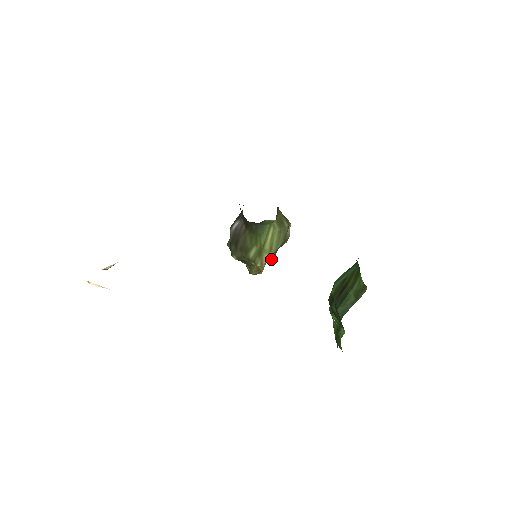
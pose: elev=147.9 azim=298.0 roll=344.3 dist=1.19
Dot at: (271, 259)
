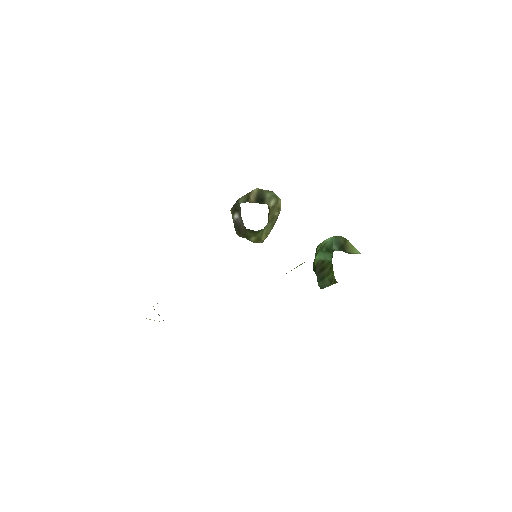
Dot at: occluded
